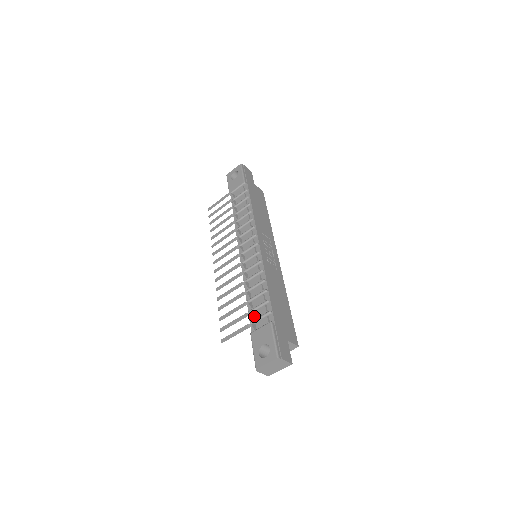
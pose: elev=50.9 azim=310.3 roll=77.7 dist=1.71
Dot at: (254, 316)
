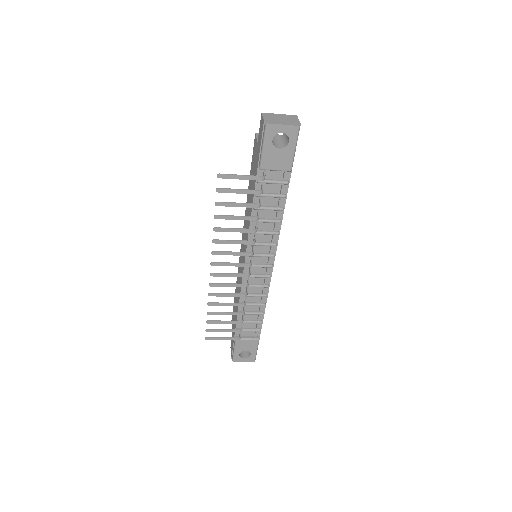
Dot at: (242, 325)
